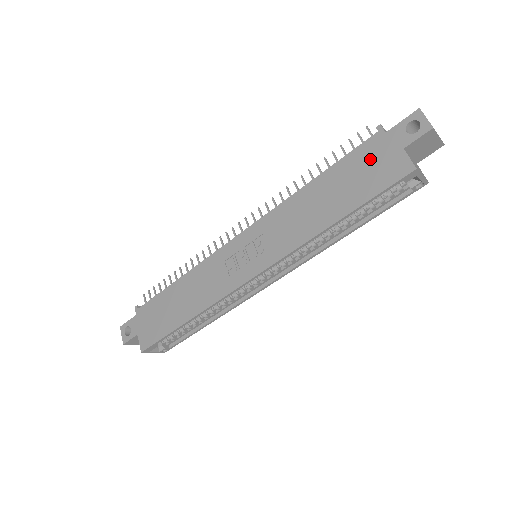
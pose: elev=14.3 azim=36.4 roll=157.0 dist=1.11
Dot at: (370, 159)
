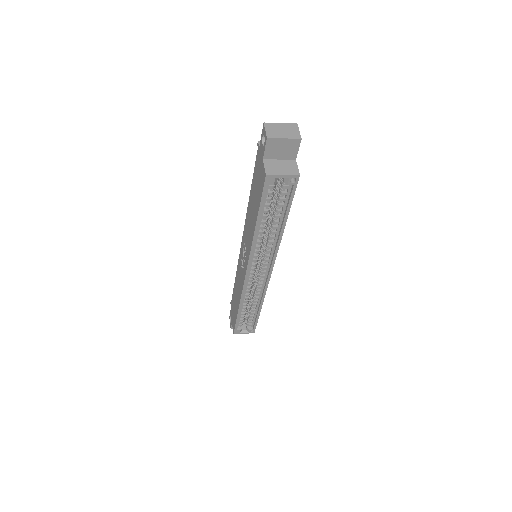
Dot at: (258, 172)
